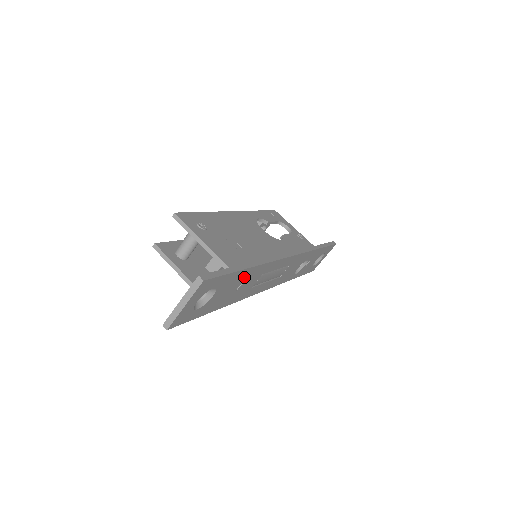
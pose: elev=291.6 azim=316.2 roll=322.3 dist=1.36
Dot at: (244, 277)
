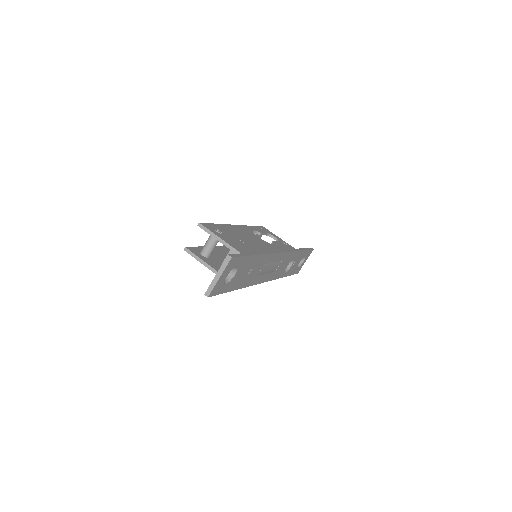
Dot at: (253, 263)
